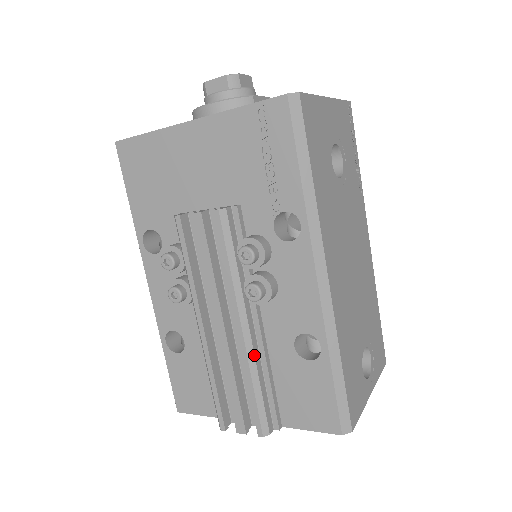
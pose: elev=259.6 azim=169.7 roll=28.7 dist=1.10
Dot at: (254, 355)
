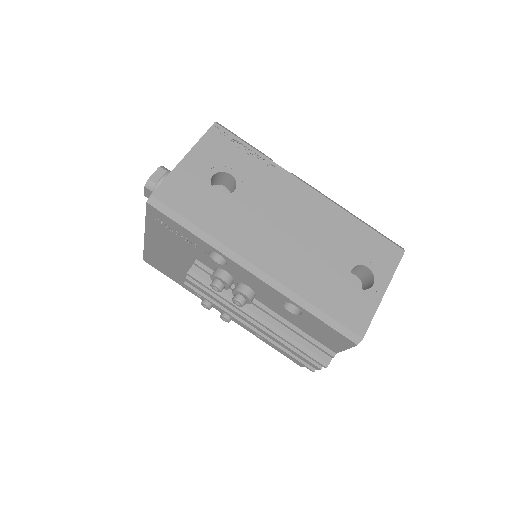
Dot at: (277, 329)
